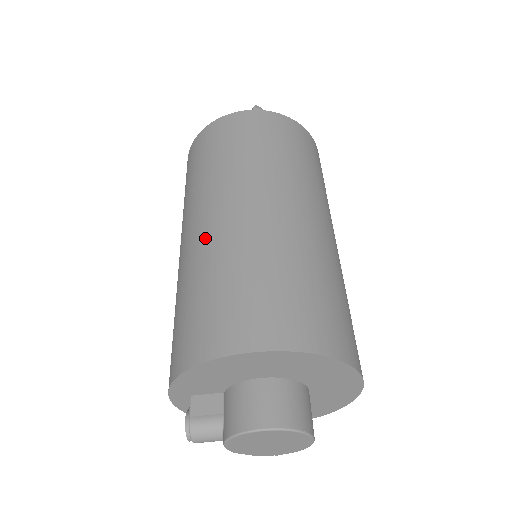
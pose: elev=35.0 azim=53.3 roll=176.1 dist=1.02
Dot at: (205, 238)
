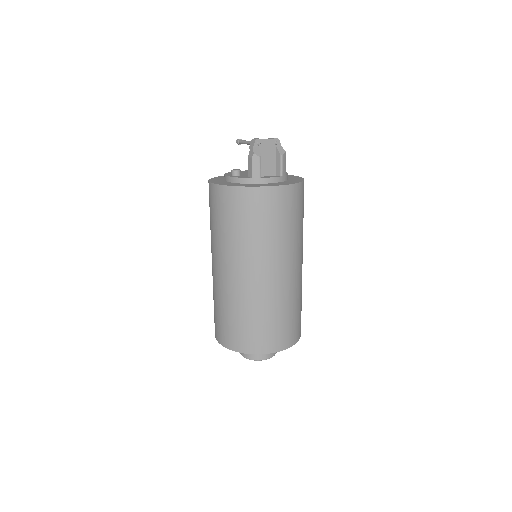
Dot at: (224, 285)
